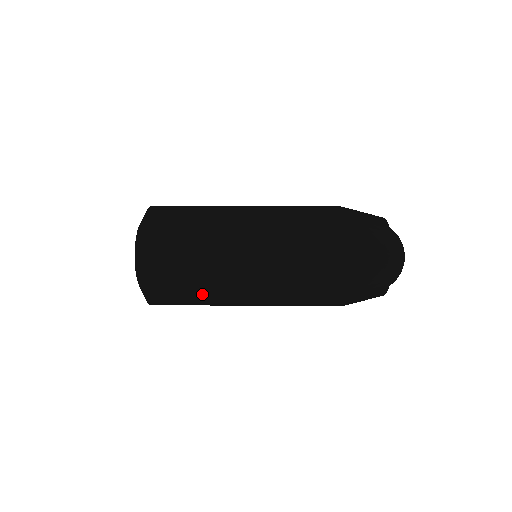
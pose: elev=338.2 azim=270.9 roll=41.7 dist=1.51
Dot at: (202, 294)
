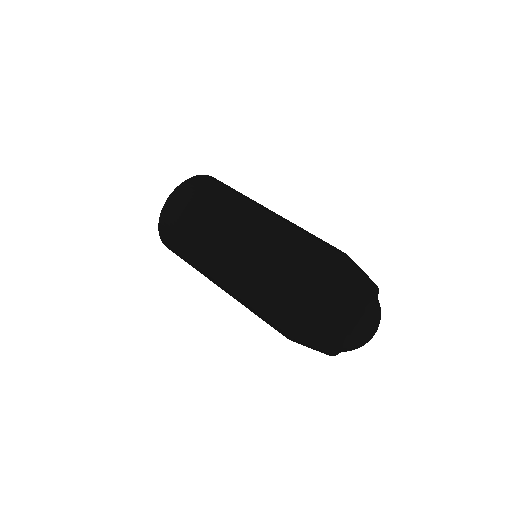
Dot at: (190, 250)
